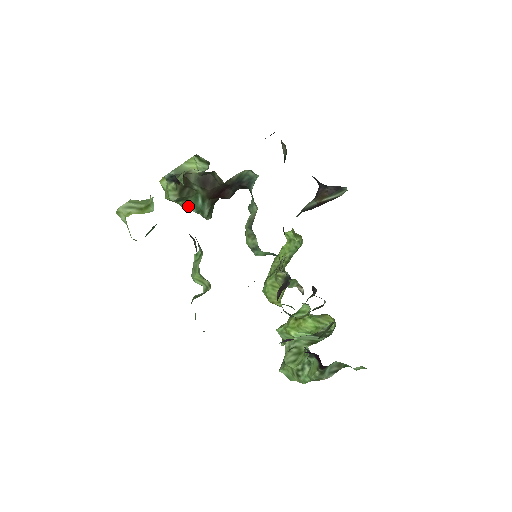
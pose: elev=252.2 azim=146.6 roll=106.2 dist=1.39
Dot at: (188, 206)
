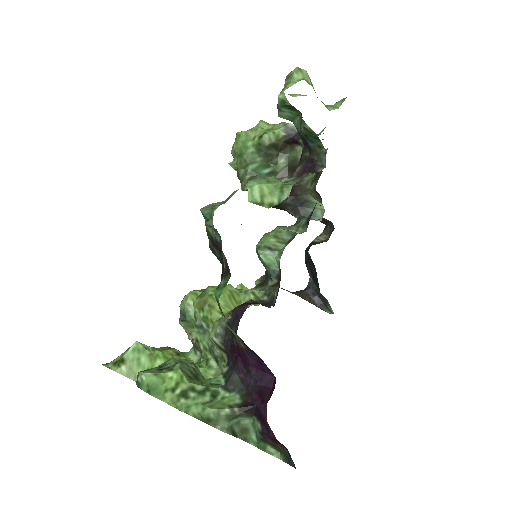
Dot at: (251, 160)
